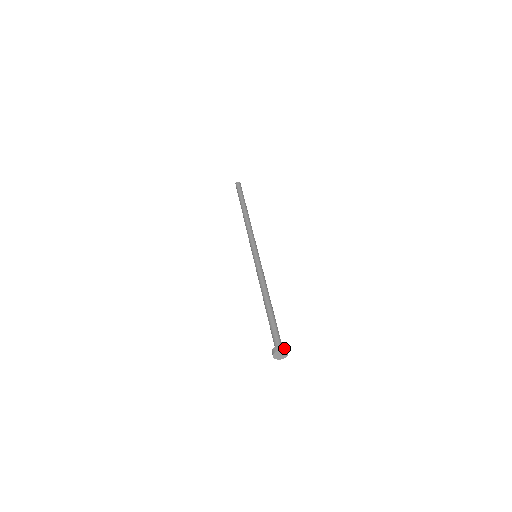
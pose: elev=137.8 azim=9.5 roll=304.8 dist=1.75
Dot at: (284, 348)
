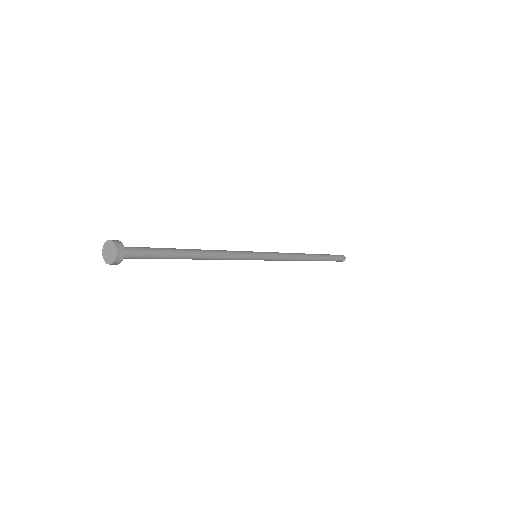
Dot at: (120, 249)
